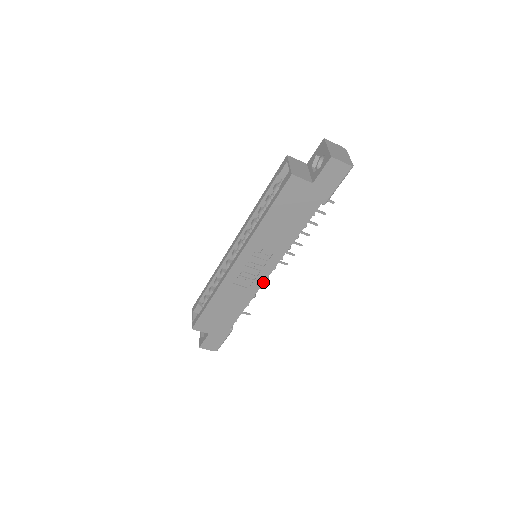
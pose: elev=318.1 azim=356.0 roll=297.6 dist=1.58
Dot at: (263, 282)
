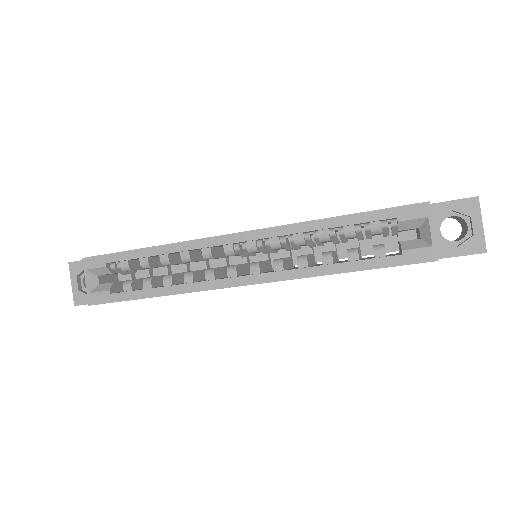
Dot at: occluded
